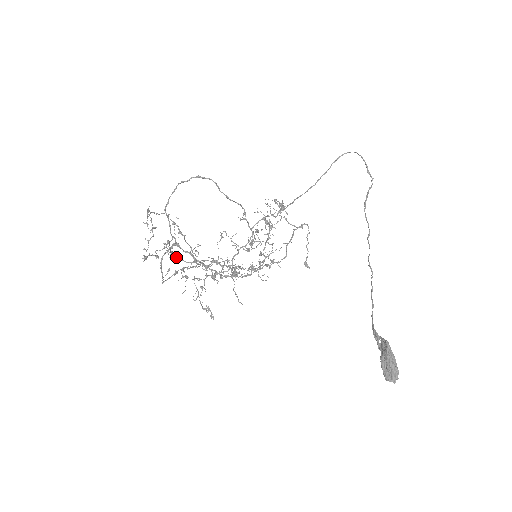
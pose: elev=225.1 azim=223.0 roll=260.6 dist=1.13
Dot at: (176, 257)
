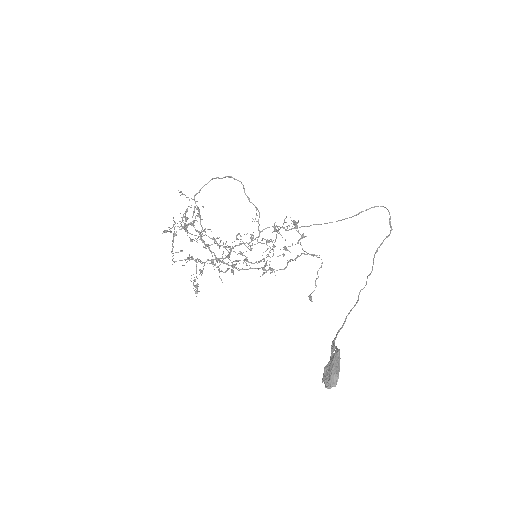
Dot at: (185, 228)
